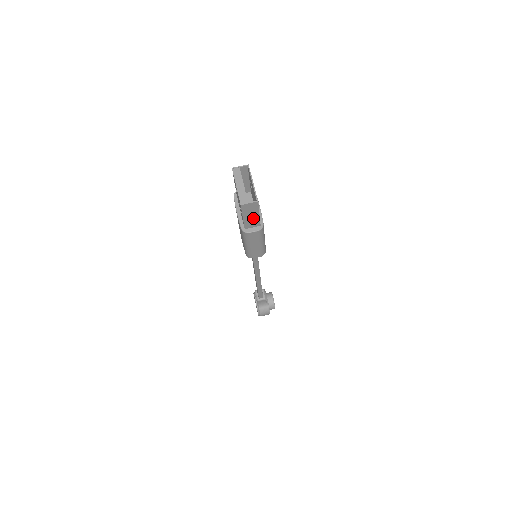
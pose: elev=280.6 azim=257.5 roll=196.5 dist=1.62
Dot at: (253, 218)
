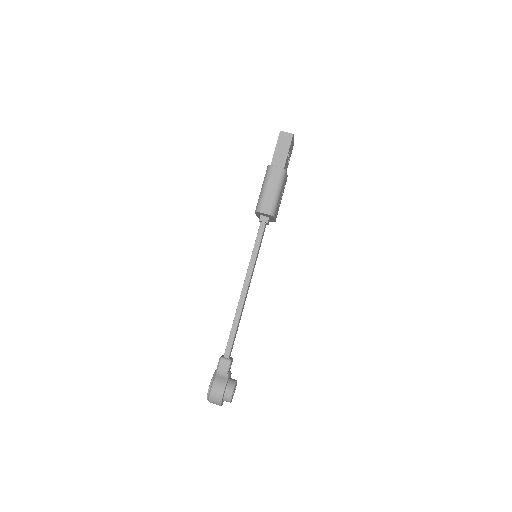
Dot at: (282, 154)
